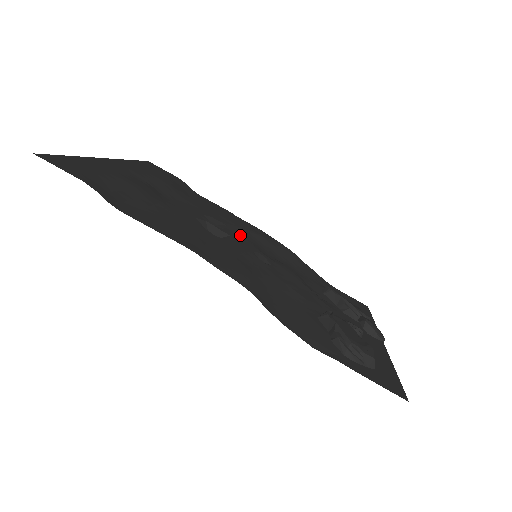
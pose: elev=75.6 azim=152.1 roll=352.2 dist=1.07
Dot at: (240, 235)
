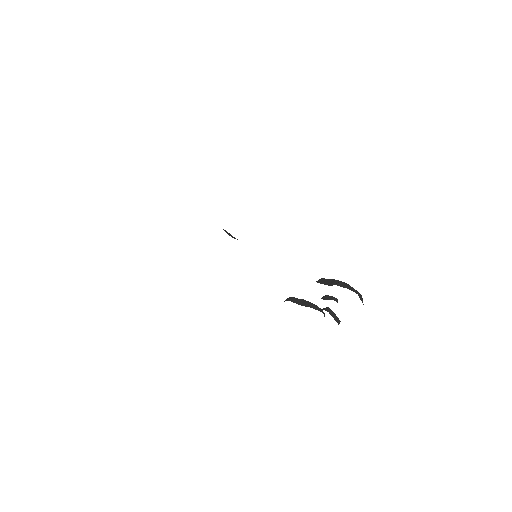
Dot at: occluded
